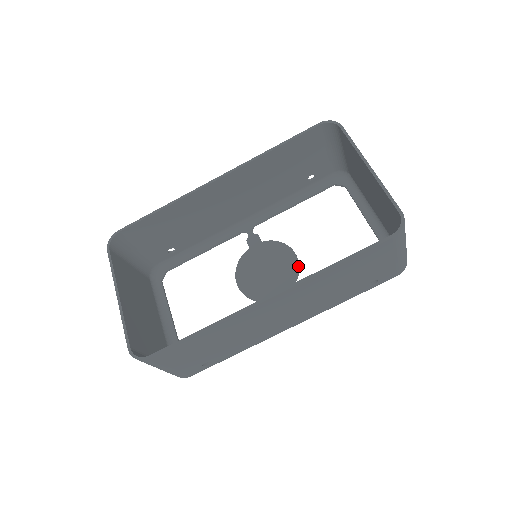
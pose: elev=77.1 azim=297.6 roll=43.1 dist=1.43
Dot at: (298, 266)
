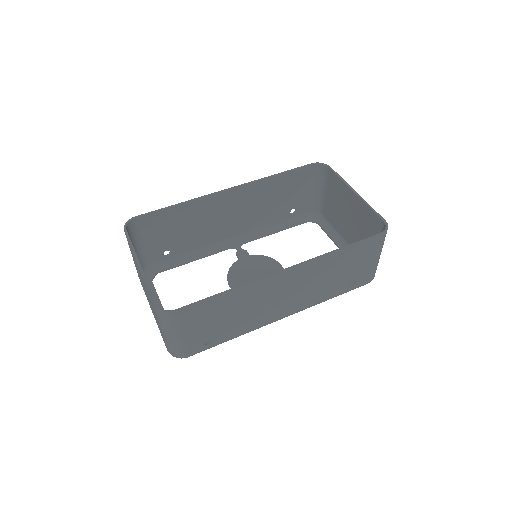
Dot at: occluded
